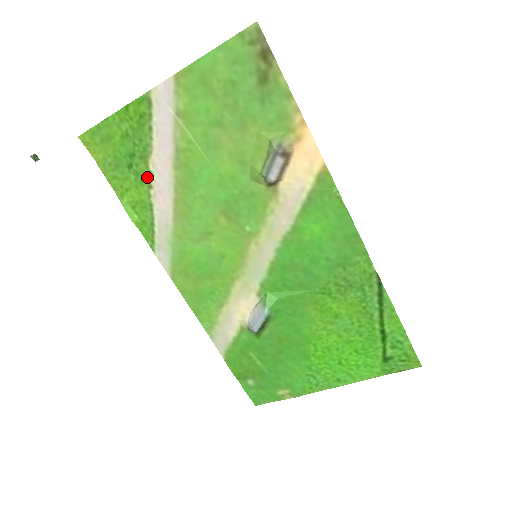
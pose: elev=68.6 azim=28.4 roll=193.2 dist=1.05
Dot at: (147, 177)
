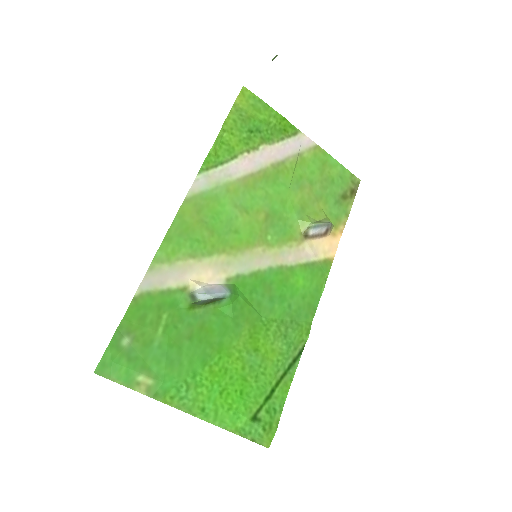
Dot at: (253, 147)
